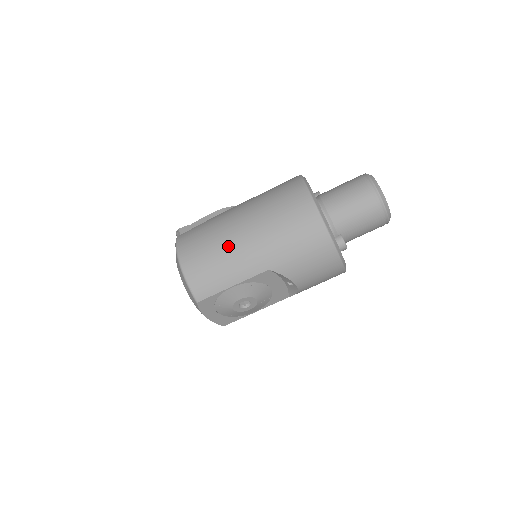
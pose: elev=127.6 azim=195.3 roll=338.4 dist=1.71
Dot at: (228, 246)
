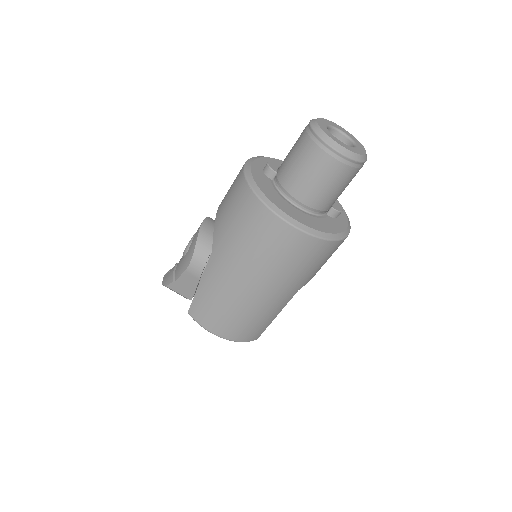
Dot at: (253, 307)
